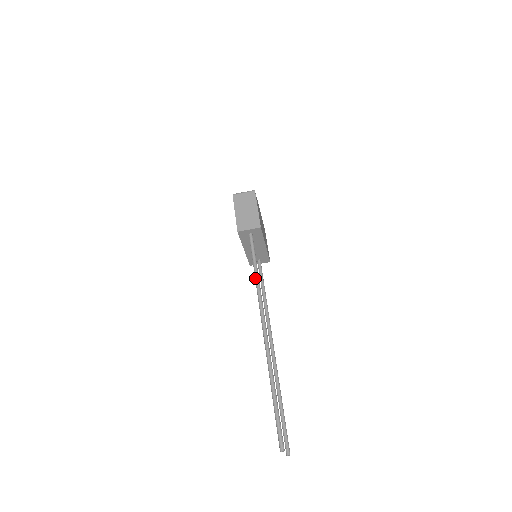
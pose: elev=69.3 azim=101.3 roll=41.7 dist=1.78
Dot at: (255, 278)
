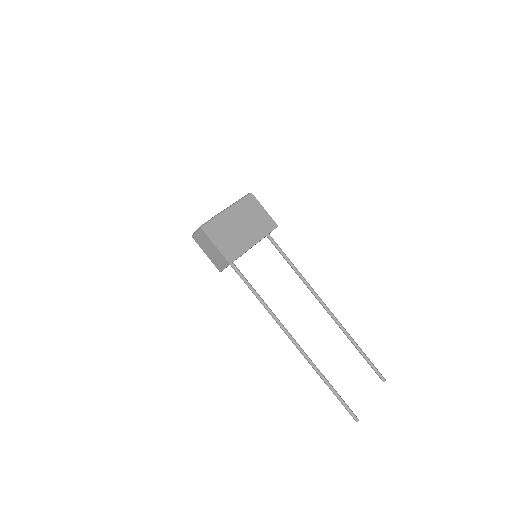
Dot at: (261, 303)
